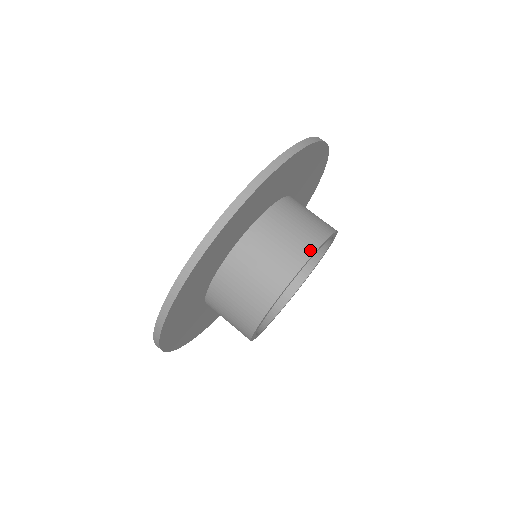
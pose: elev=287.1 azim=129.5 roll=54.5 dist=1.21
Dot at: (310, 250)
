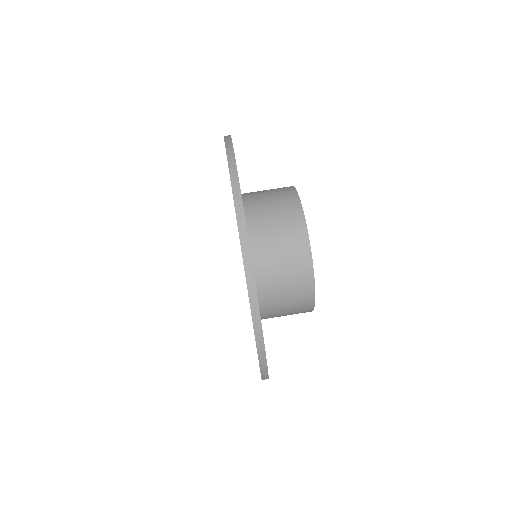
Dot at: (309, 276)
